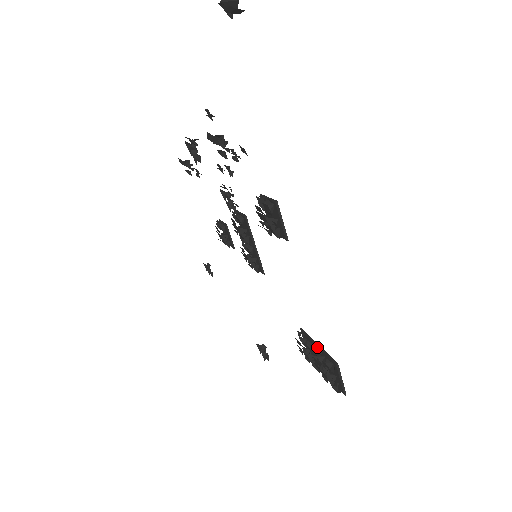
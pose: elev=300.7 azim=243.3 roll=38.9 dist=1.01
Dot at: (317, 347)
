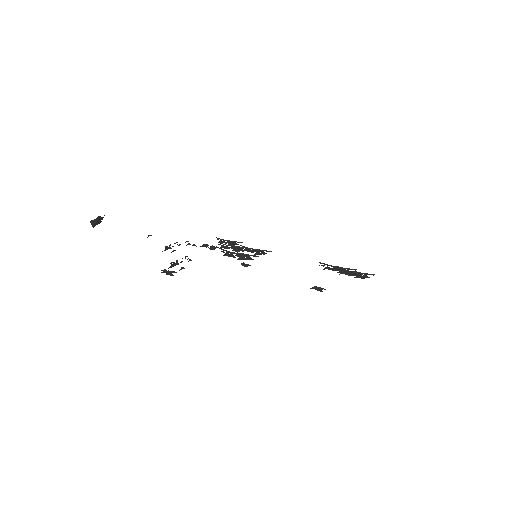
Dot at: occluded
